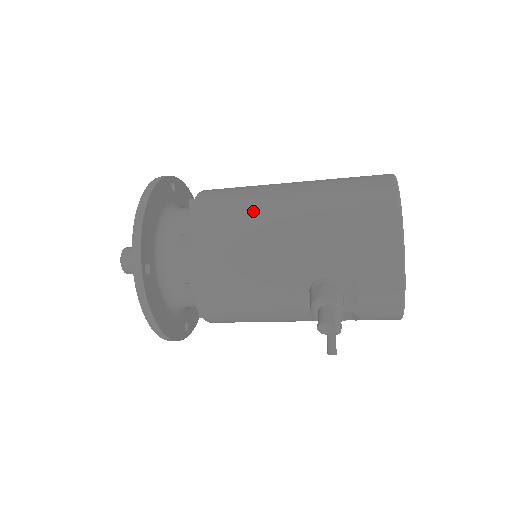
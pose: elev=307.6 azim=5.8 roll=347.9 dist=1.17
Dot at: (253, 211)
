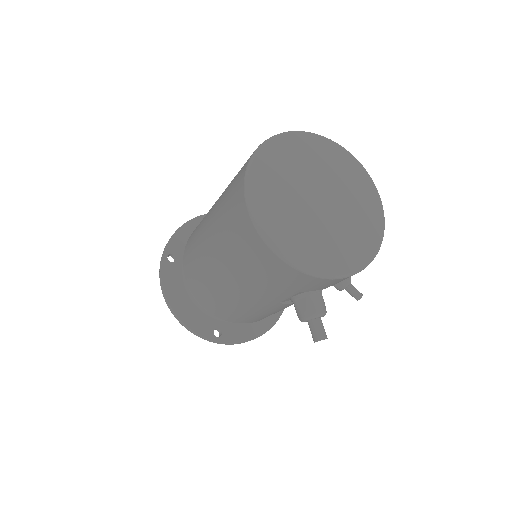
Dot at: (212, 284)
